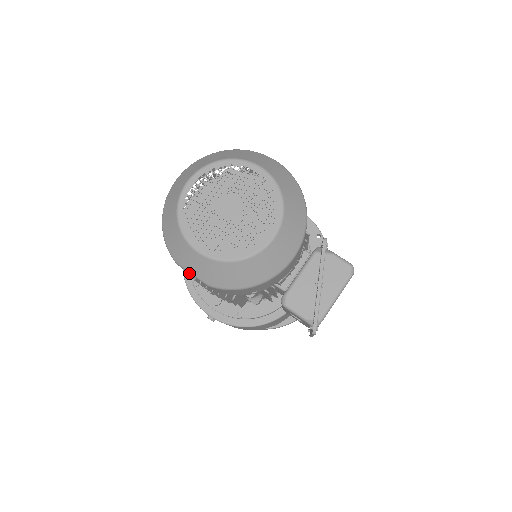
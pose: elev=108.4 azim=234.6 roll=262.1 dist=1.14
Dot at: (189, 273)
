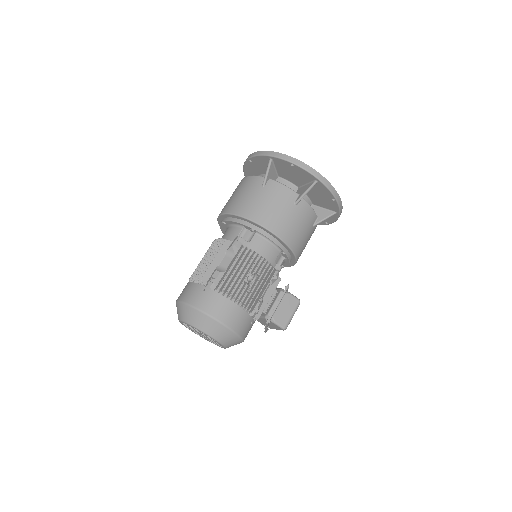
Dot at: occluded
